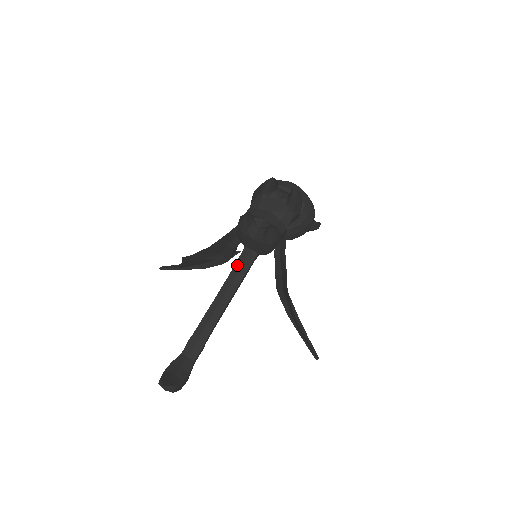
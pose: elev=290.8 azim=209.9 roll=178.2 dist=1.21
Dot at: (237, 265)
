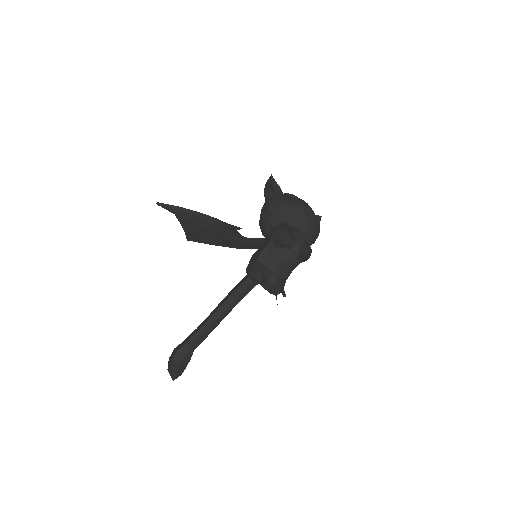
Dot at: (241, 288)
